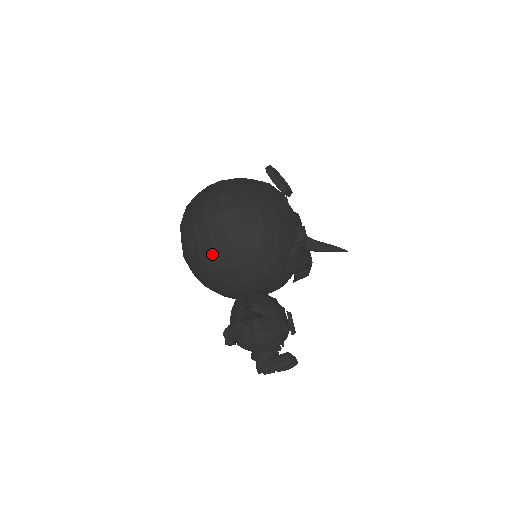
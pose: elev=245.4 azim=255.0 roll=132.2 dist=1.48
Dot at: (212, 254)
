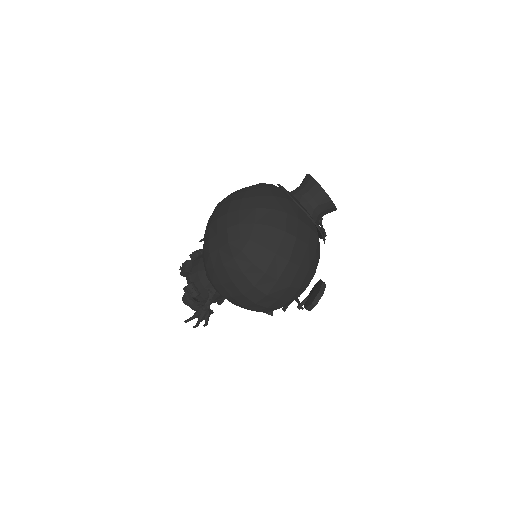
Dot at: (222, 295)
